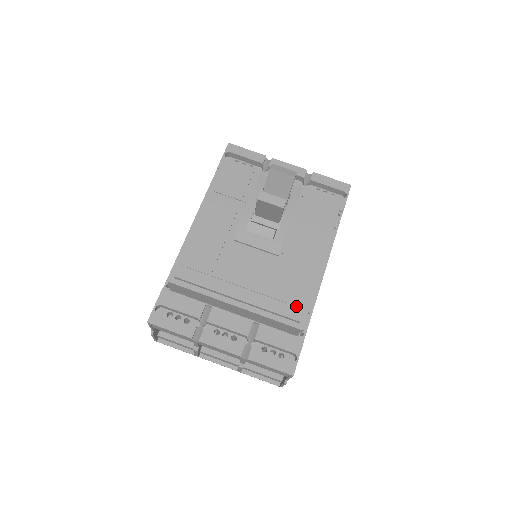
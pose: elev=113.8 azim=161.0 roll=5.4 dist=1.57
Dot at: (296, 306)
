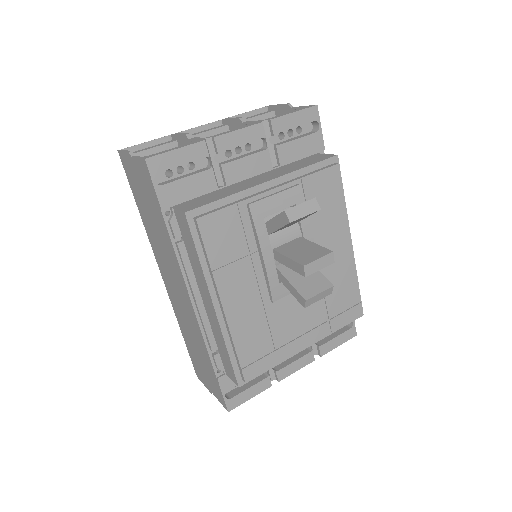
Dot at: (354, 305)
